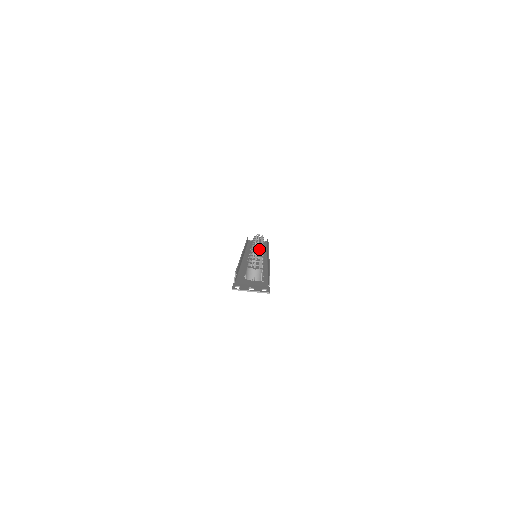
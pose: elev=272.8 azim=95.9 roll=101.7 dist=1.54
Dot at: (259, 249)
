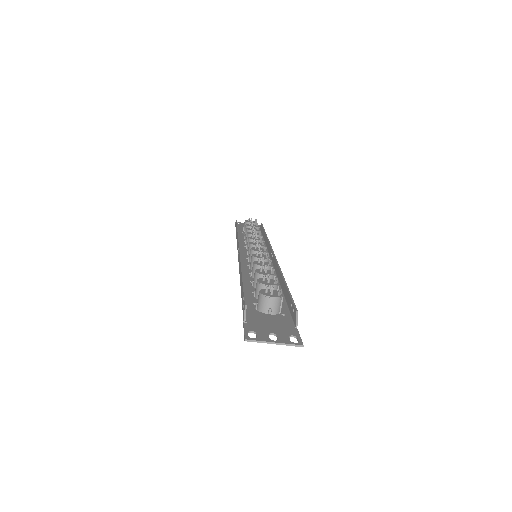
Dot at: occluded
